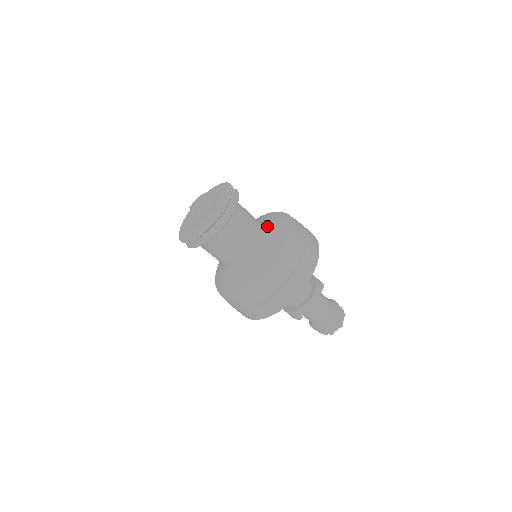
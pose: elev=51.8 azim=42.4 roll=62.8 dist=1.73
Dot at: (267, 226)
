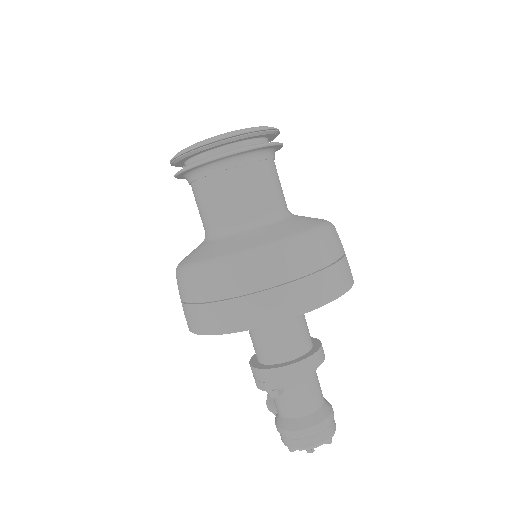
Dot at: occluded
